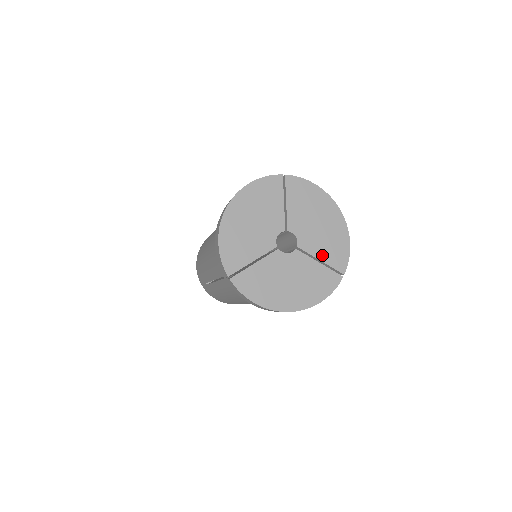
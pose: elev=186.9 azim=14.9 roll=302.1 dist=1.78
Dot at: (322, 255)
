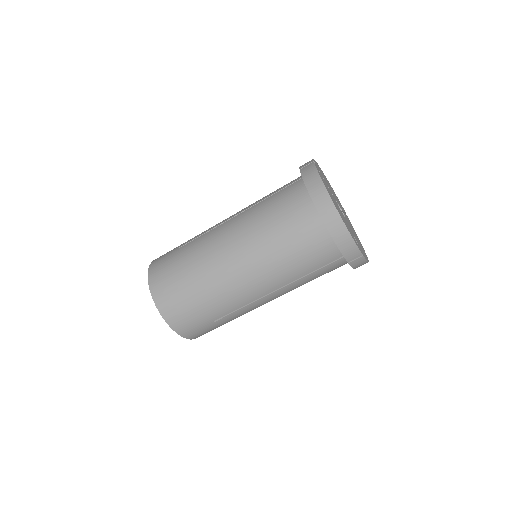
Dot at: (355, 238)
